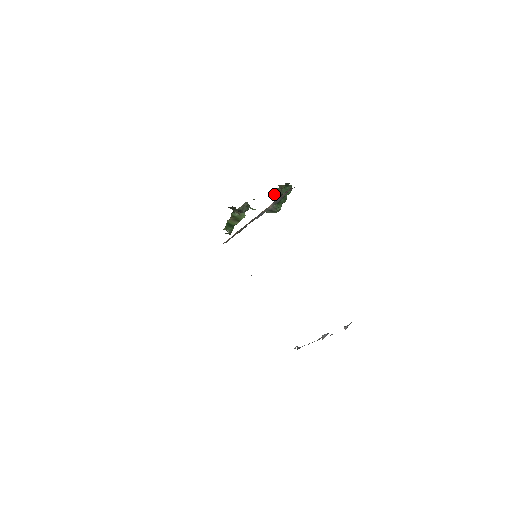
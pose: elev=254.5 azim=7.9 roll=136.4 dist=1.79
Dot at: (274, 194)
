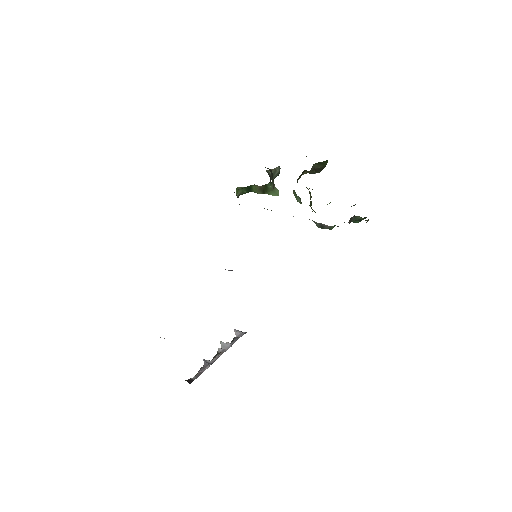
Dot at: occluded
